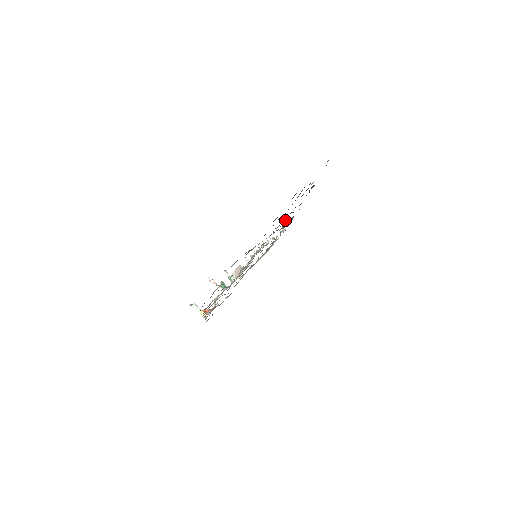
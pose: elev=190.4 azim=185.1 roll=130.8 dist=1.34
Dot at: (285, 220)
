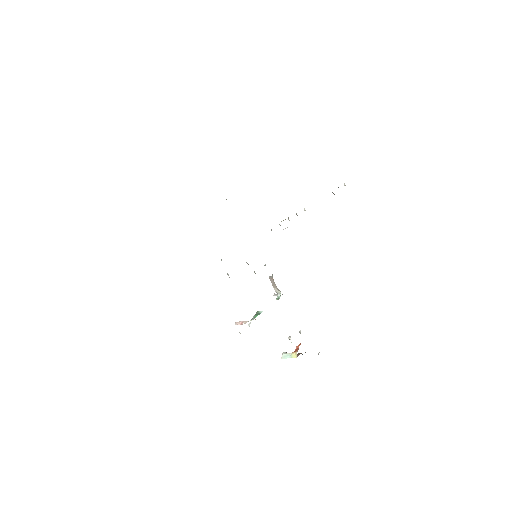
Dot at: occluded
